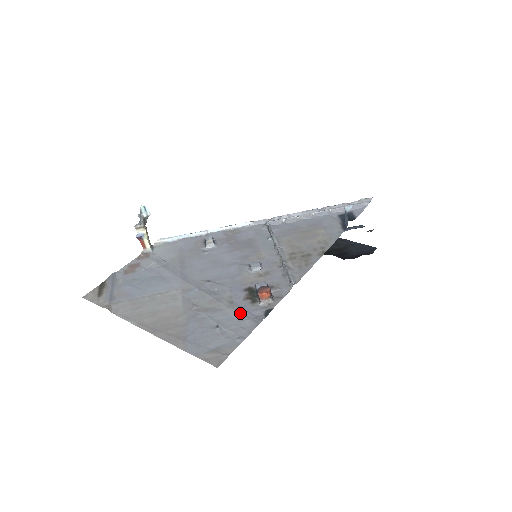
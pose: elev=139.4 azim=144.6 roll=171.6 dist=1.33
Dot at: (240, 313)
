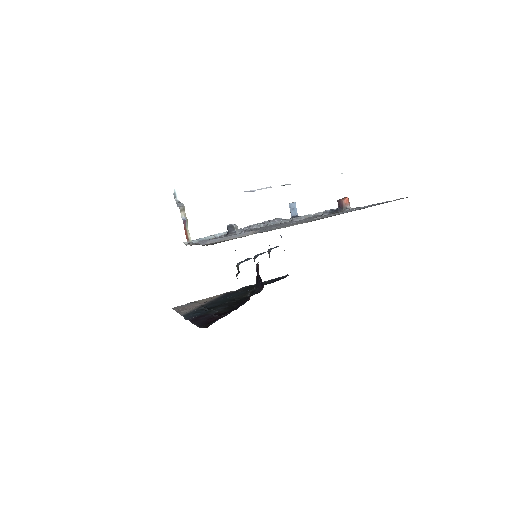
Dot at: (351, 209)
